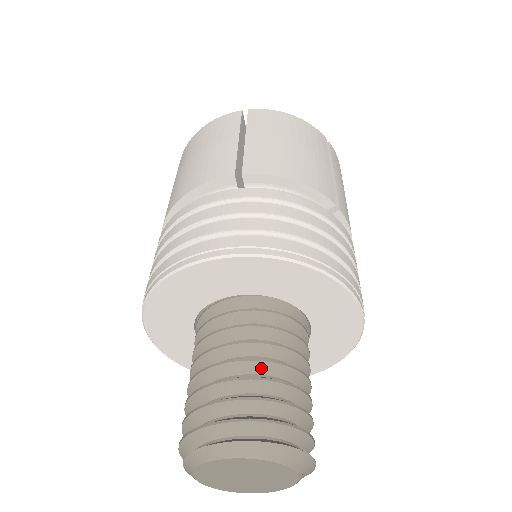
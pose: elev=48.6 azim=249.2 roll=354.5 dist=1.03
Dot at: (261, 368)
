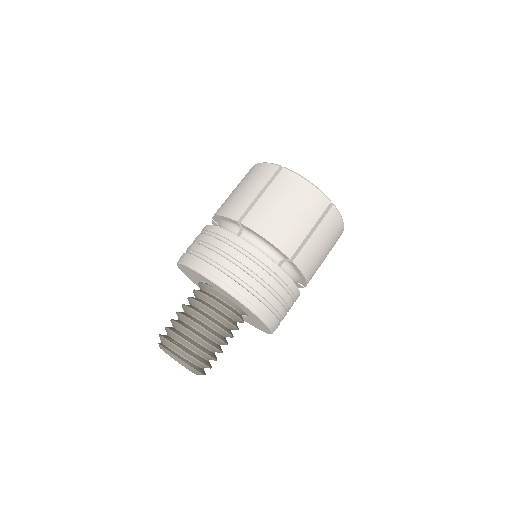
Dot at: (219, 342)
